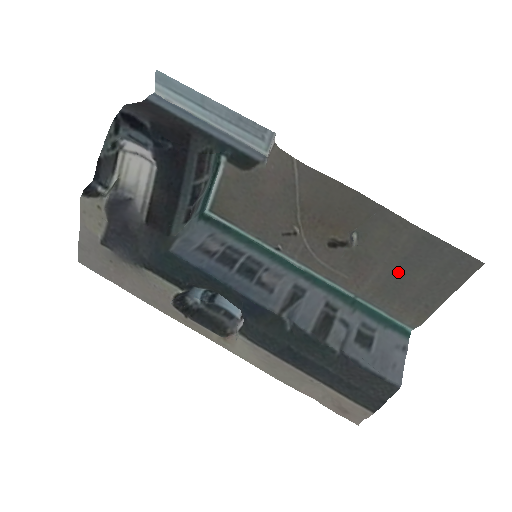
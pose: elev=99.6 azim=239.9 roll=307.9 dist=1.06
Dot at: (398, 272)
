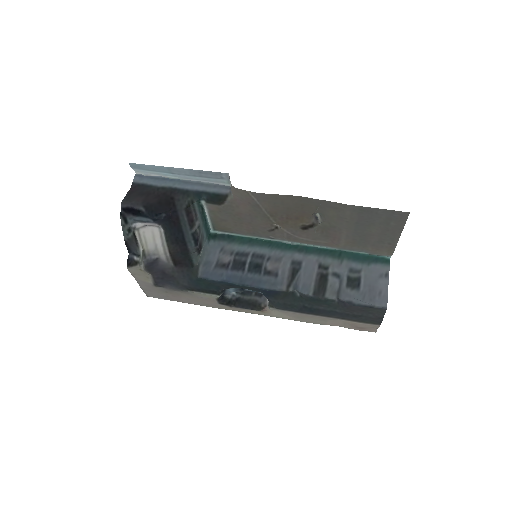
Dot at: (357, 231)
